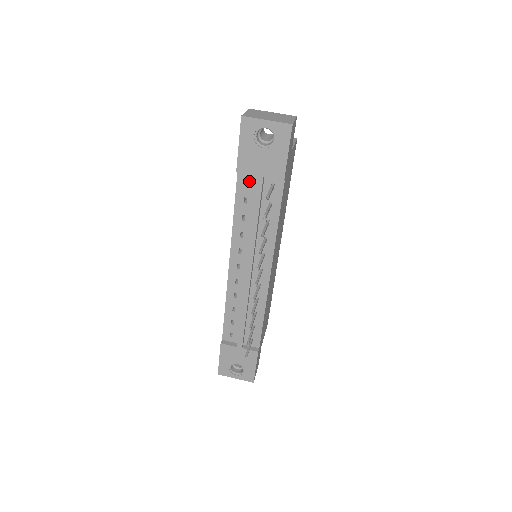
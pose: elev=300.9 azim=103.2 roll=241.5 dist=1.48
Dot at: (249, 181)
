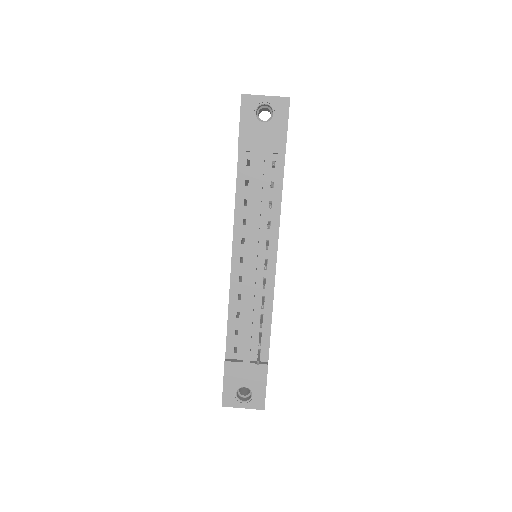
Dot at: (250, 162)
